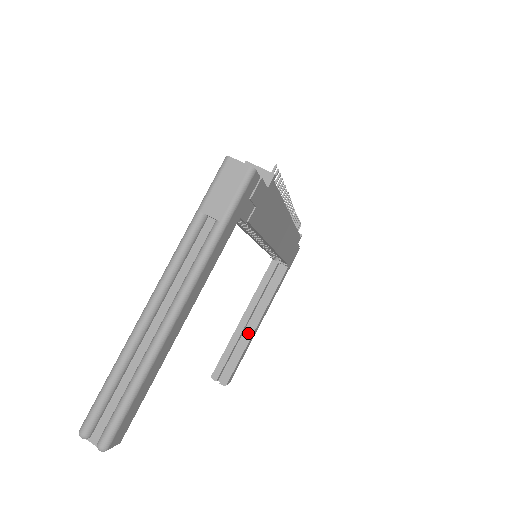
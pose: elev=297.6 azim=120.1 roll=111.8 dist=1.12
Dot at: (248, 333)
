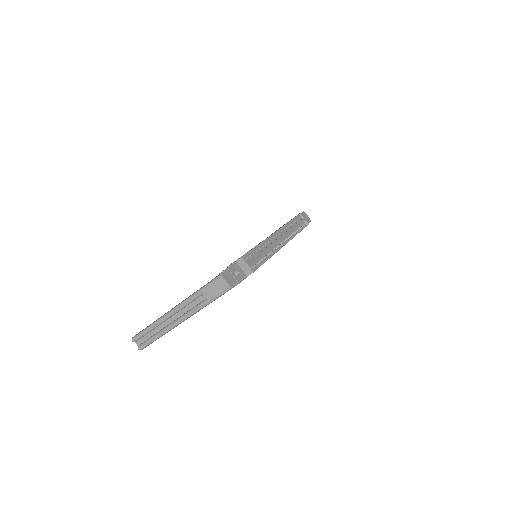
Dot at: occluded
